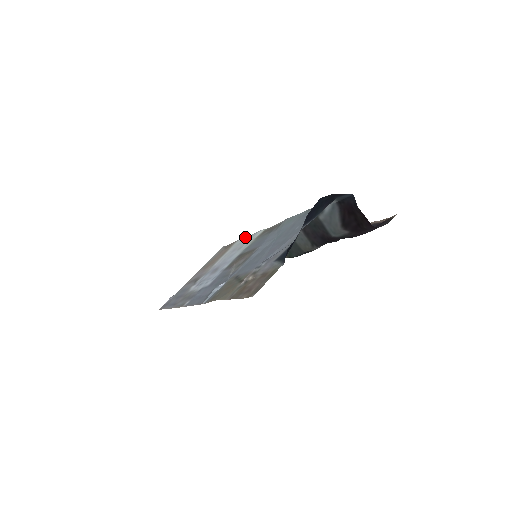
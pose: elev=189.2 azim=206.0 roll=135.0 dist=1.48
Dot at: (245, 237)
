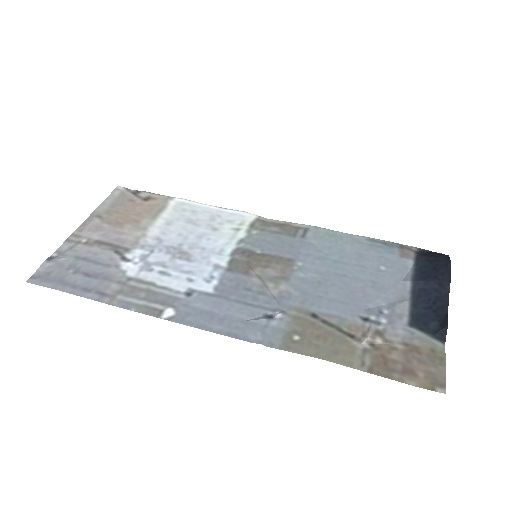
Dot at: (198, 203)
